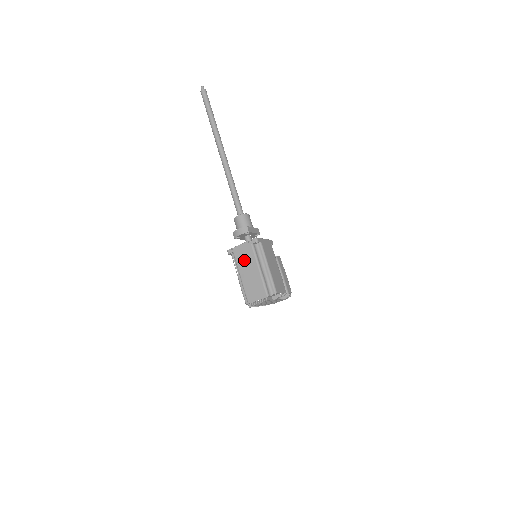
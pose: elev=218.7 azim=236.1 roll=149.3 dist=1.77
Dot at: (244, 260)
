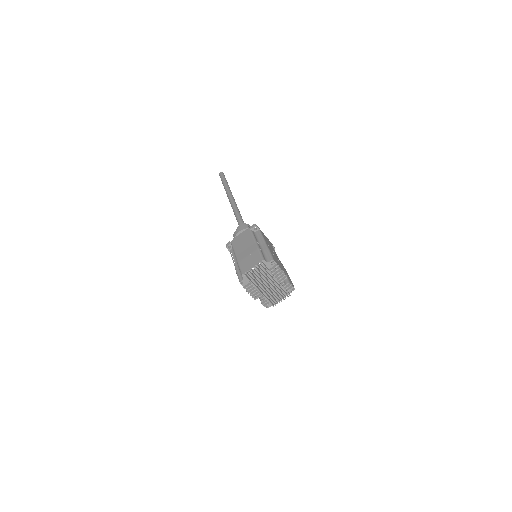
Dot at: (241, 243)
